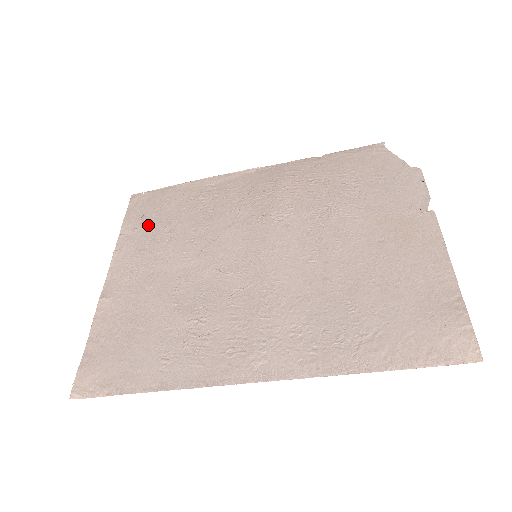
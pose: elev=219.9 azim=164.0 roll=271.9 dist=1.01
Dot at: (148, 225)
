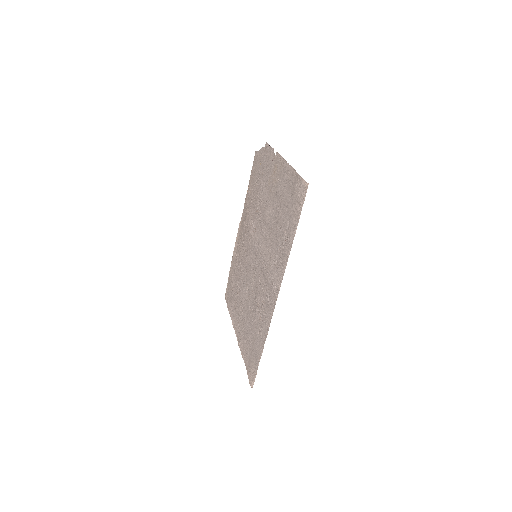
Dot at: (233, 299)
